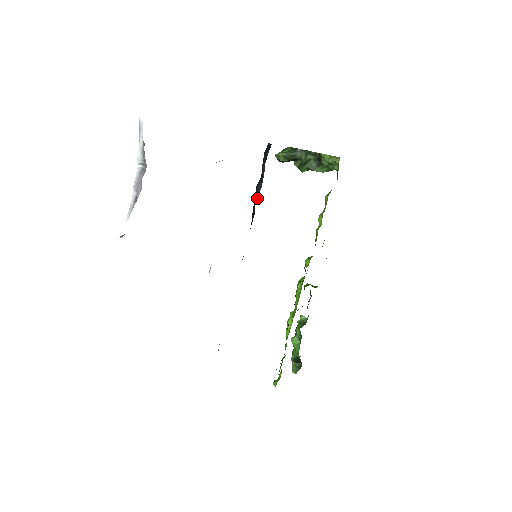
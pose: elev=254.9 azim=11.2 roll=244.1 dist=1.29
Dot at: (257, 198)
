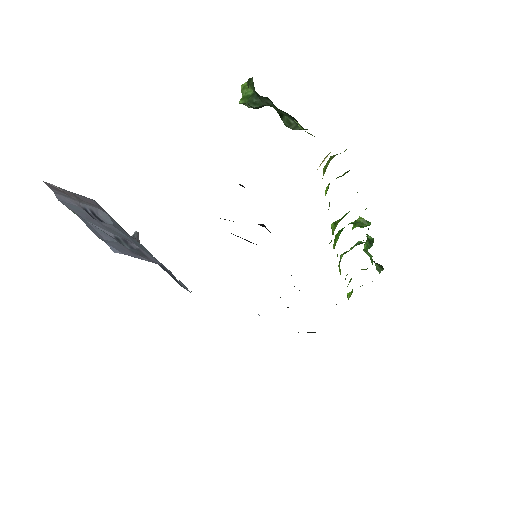
Dot at: occluded
